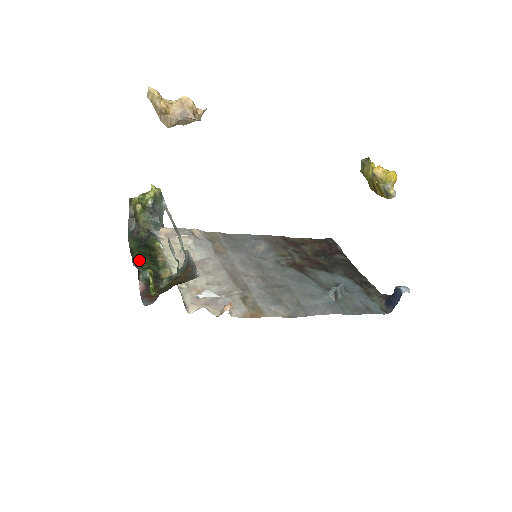
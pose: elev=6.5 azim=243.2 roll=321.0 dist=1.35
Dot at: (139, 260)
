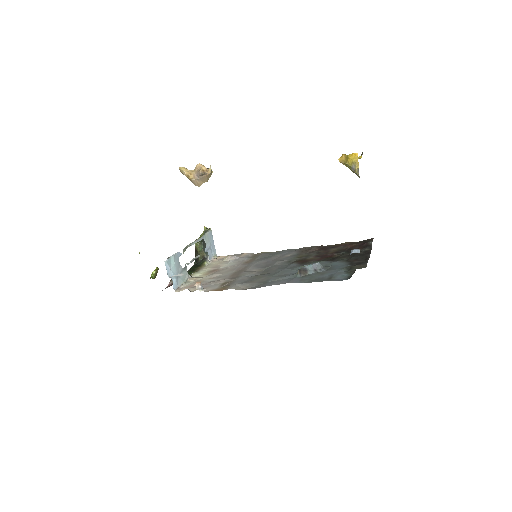
Dot at: occluded
